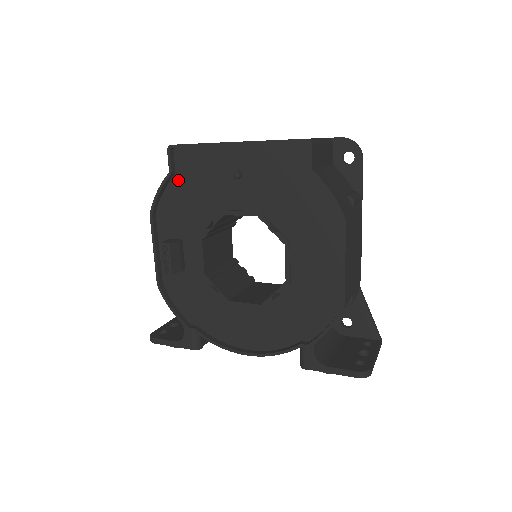
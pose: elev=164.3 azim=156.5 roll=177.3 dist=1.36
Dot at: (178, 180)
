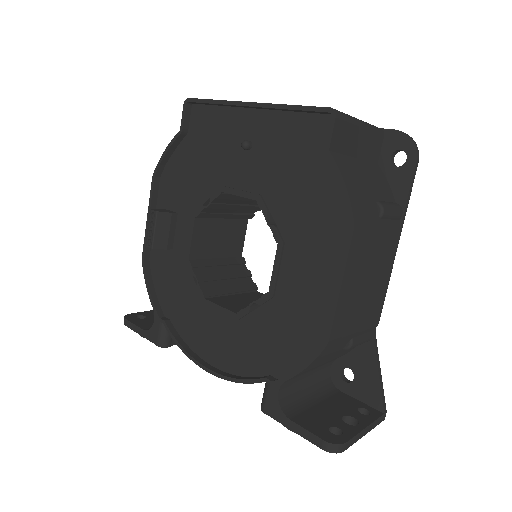
Dot at: (188, 142)
